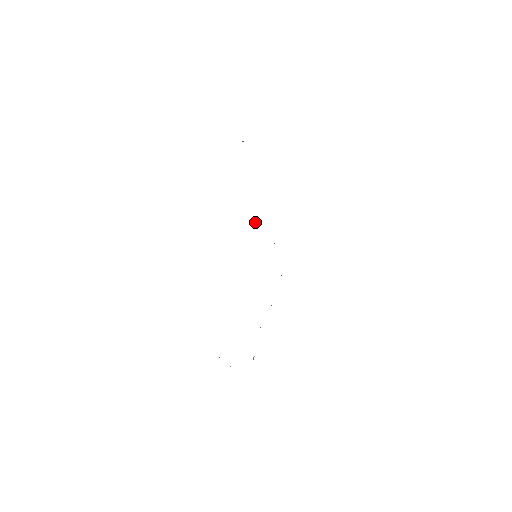
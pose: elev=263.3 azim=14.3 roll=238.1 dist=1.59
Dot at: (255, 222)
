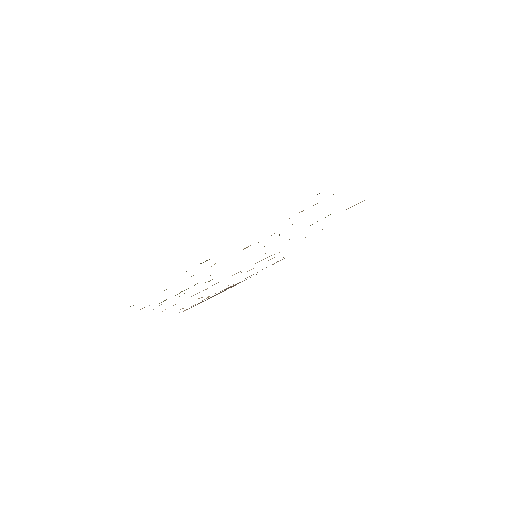
Dot at: occluded
